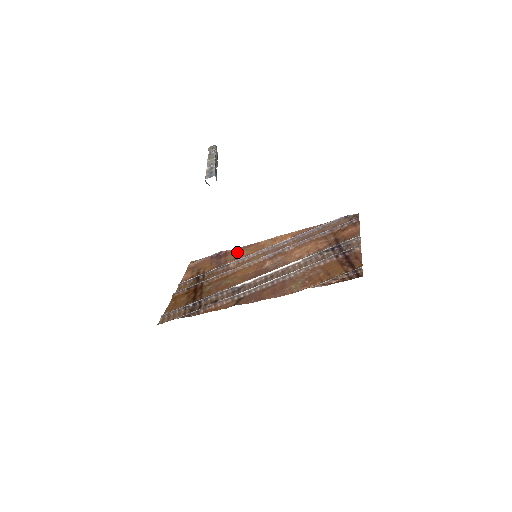
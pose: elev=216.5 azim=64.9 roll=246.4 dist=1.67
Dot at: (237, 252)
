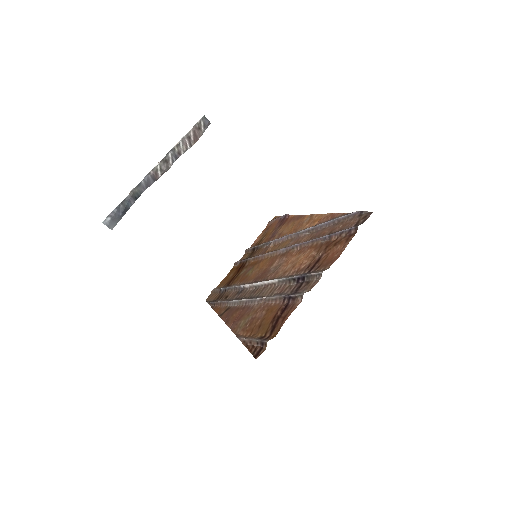
Dot at: (288, 223)
